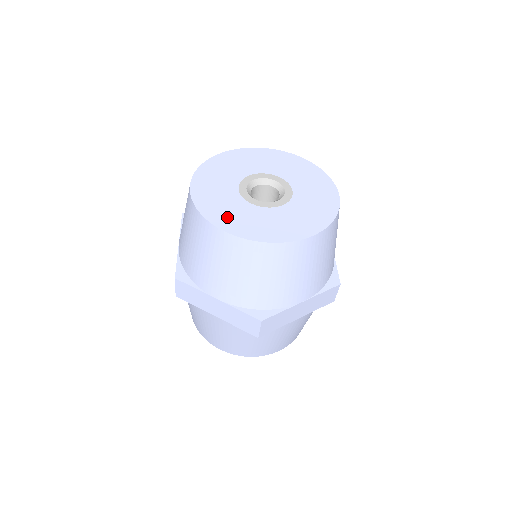
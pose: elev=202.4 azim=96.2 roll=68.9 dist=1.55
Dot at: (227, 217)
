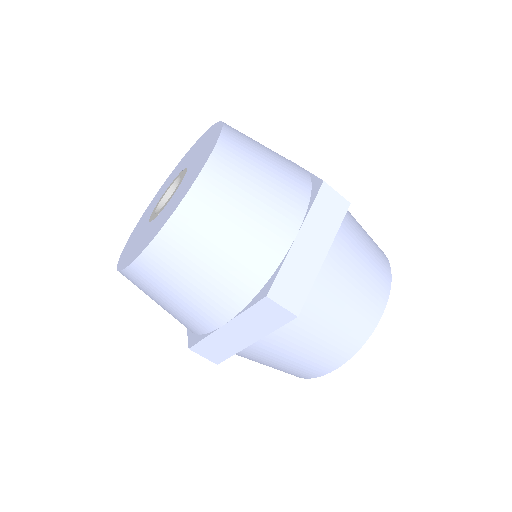
Dot at: (138, 248)
